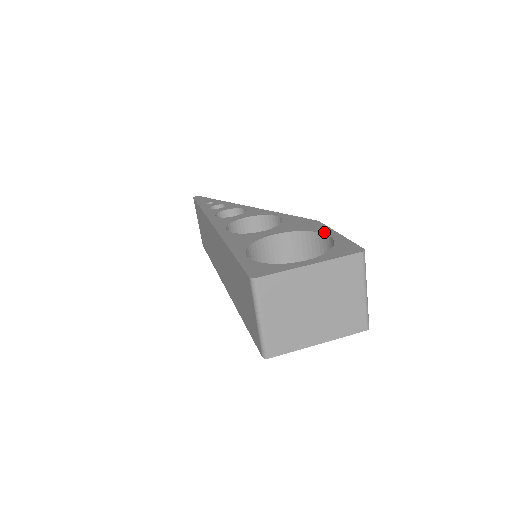
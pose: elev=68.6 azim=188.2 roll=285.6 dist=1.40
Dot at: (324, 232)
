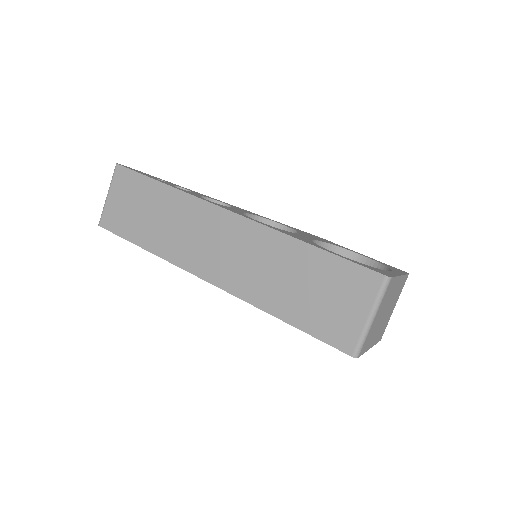
Dot at: (350, 250)
